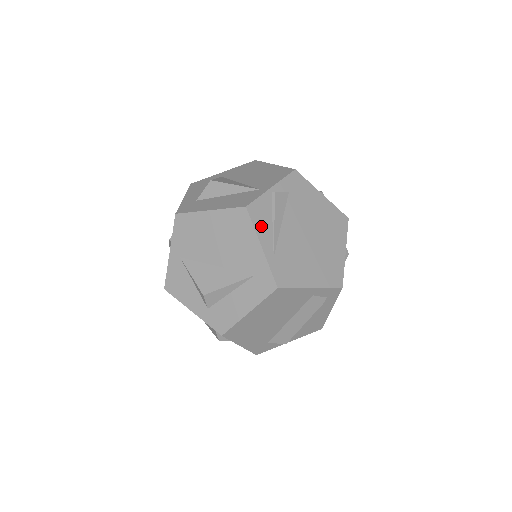
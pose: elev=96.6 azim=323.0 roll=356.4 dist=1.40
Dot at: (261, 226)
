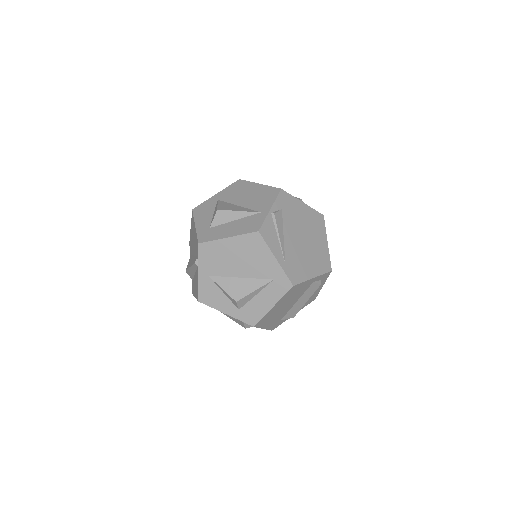
Dot at: (272, 243)
